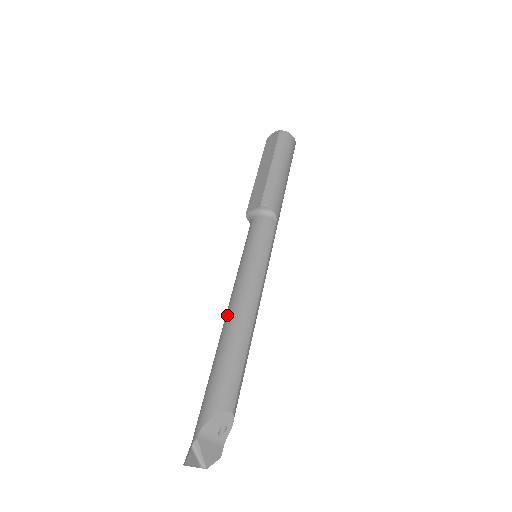
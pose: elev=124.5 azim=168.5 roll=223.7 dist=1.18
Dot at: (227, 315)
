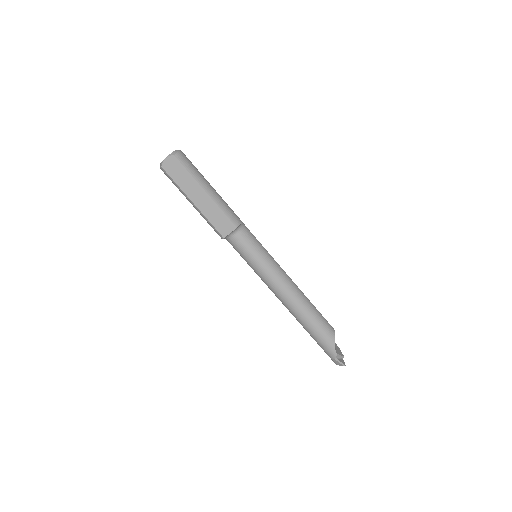
Dot at: (288, 300)
